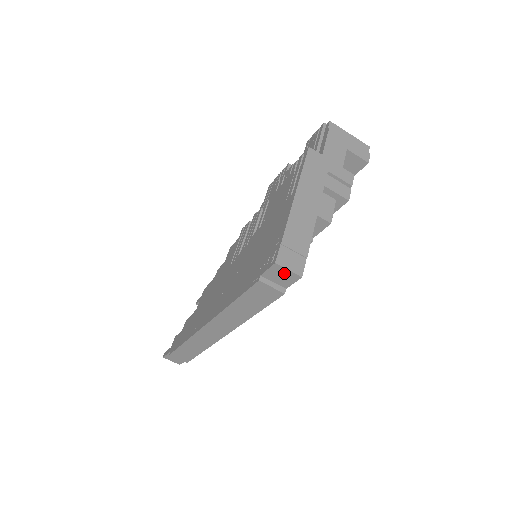
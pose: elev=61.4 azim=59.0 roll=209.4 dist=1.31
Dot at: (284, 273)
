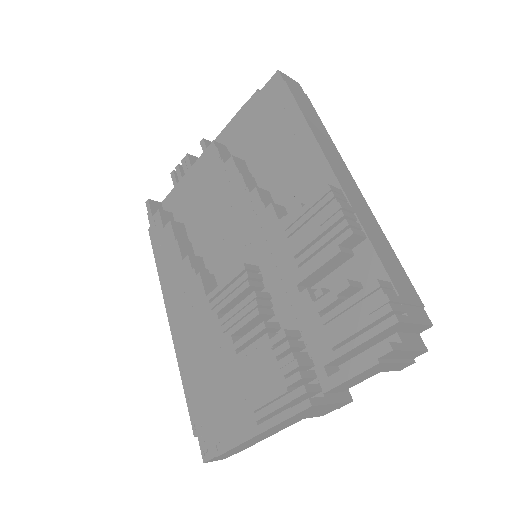
Dot at: occluded
